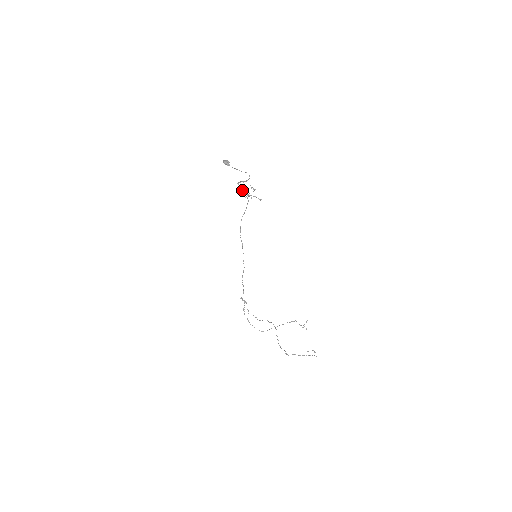
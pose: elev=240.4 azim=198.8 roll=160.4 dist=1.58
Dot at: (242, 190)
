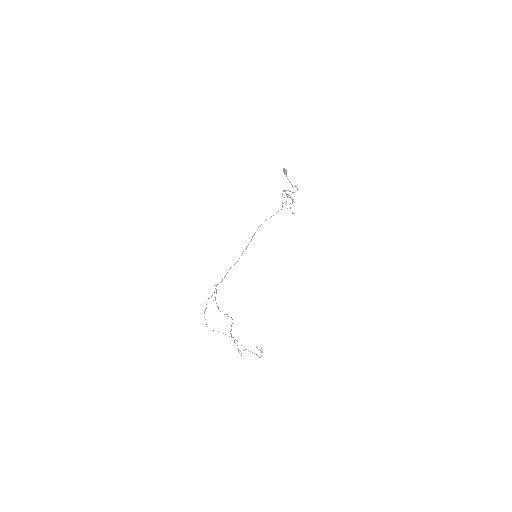
Dot at: occluded
